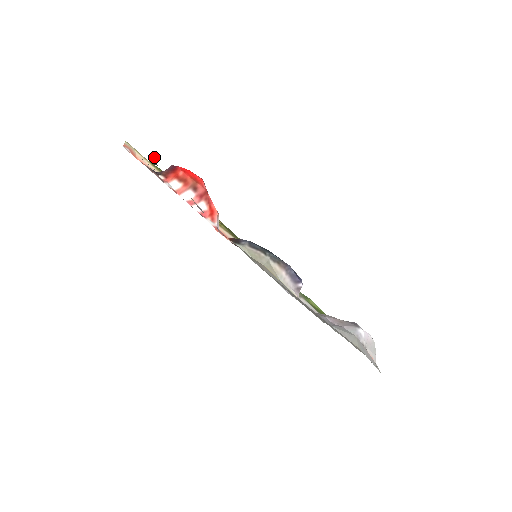
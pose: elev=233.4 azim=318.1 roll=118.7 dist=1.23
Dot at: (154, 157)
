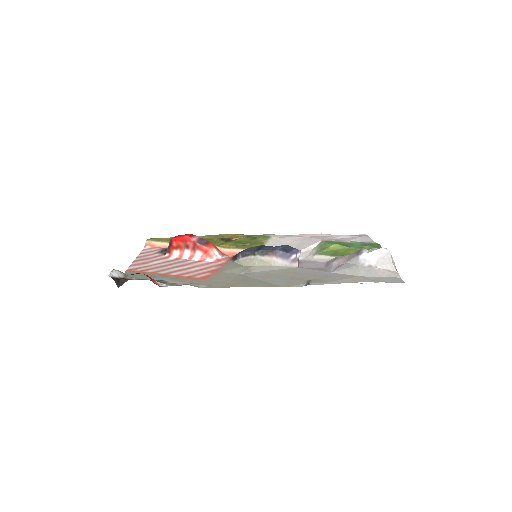
Dot at: (120, 280)
